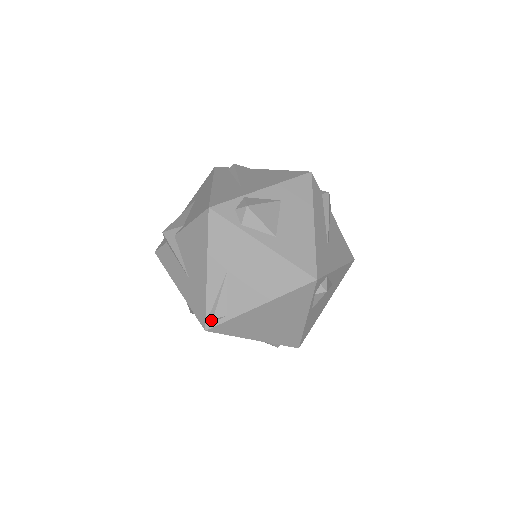
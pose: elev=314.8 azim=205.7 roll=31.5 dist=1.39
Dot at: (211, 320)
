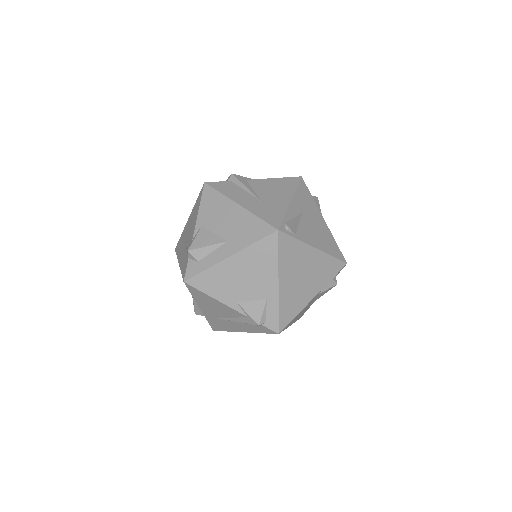
Dot at: (284, 227)
